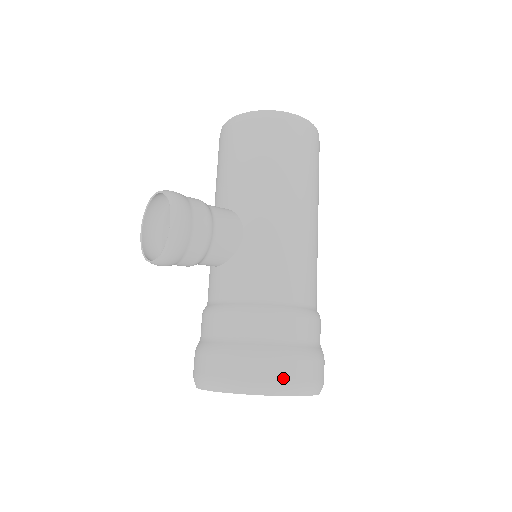
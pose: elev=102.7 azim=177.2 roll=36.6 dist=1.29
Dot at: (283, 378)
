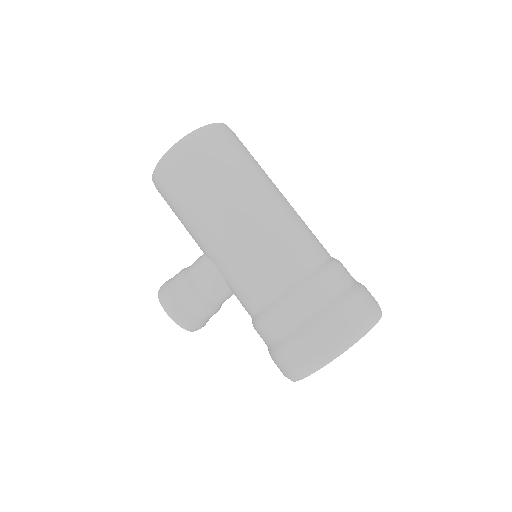
Dot at: (308, 359)
